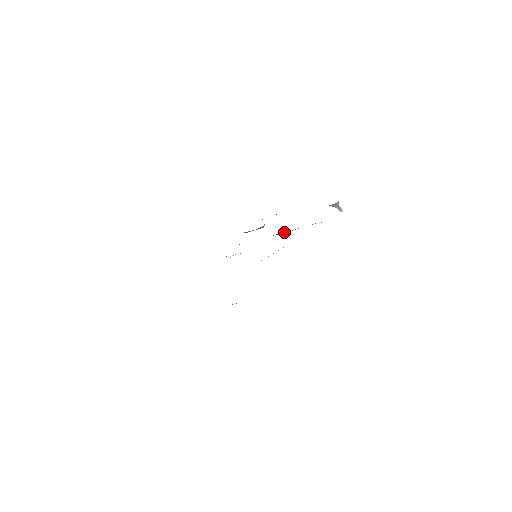
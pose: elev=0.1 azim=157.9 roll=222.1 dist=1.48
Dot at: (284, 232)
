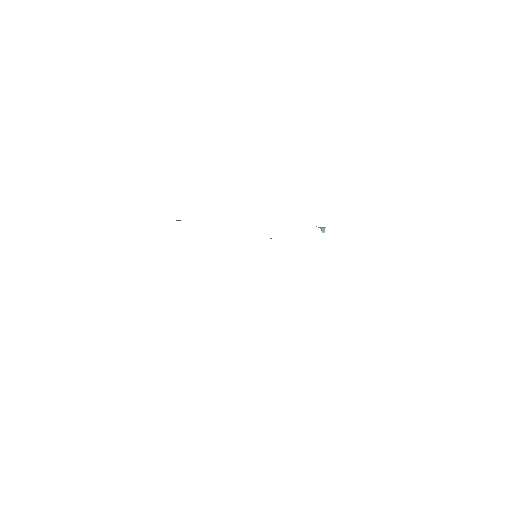
Dot at: occluded
